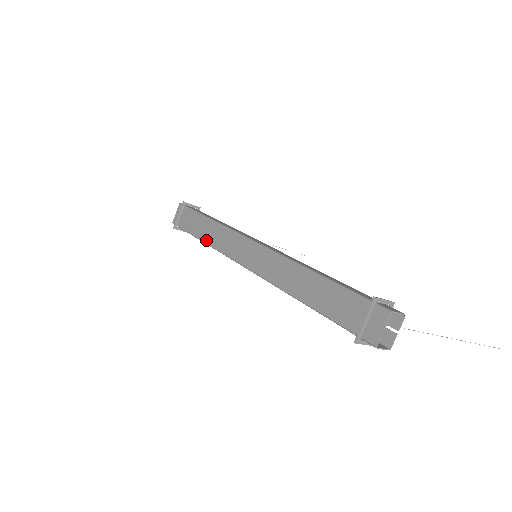
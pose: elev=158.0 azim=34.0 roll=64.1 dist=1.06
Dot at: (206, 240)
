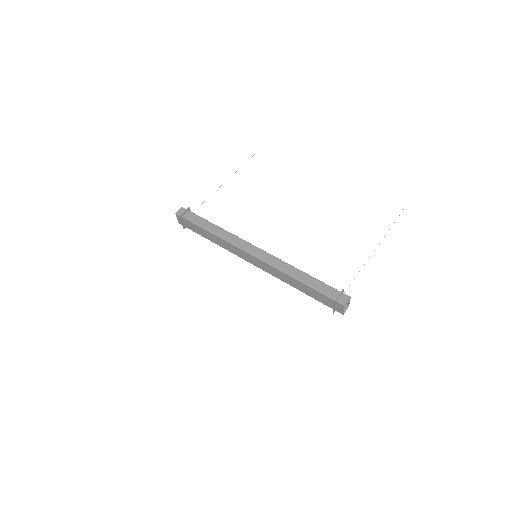
Dot at: (216, 243)
